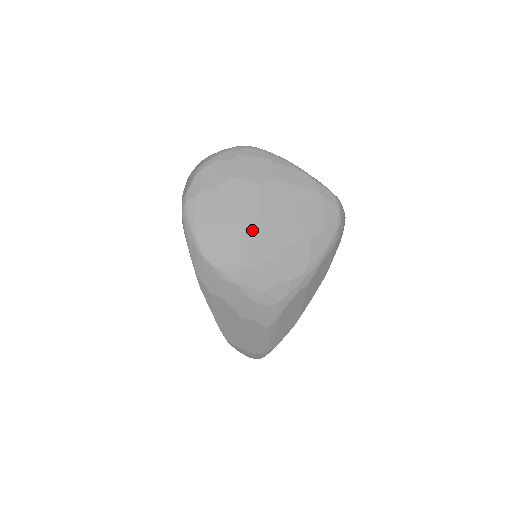
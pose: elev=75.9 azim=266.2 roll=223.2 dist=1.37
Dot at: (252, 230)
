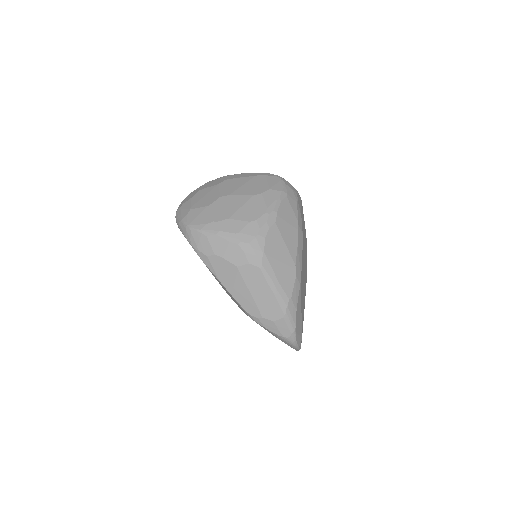
Dot at: (218, 202)
